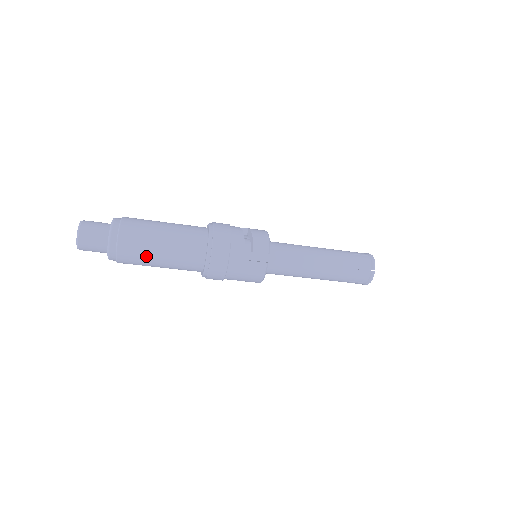
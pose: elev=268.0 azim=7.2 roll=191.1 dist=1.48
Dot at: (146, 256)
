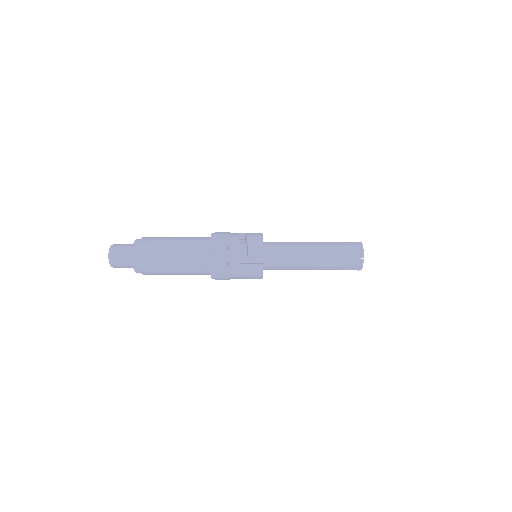
Dot at: (162, 269)
